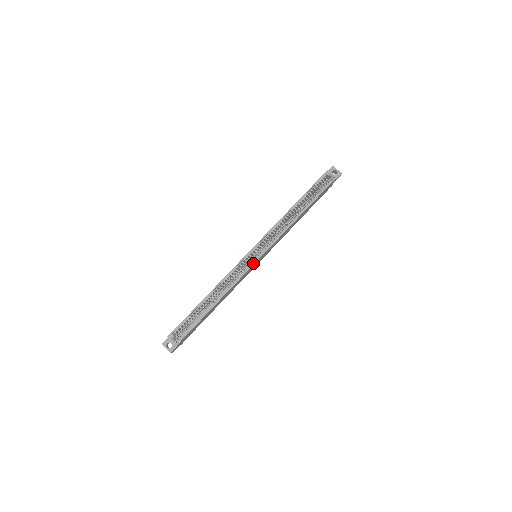
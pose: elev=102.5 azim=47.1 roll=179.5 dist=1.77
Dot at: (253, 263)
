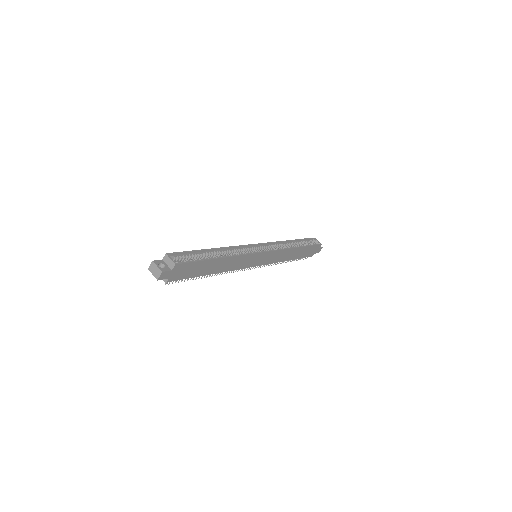
Dot at: (259, 252)
